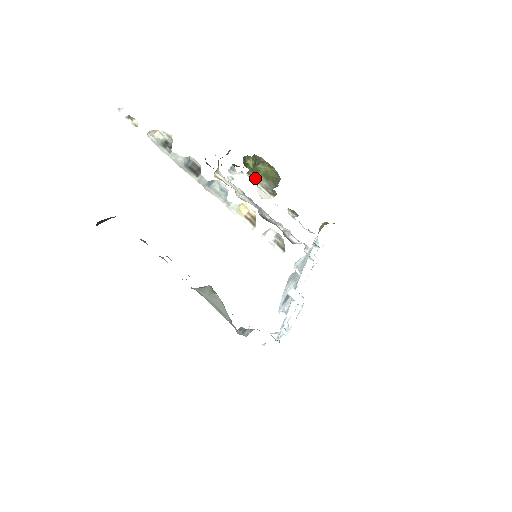
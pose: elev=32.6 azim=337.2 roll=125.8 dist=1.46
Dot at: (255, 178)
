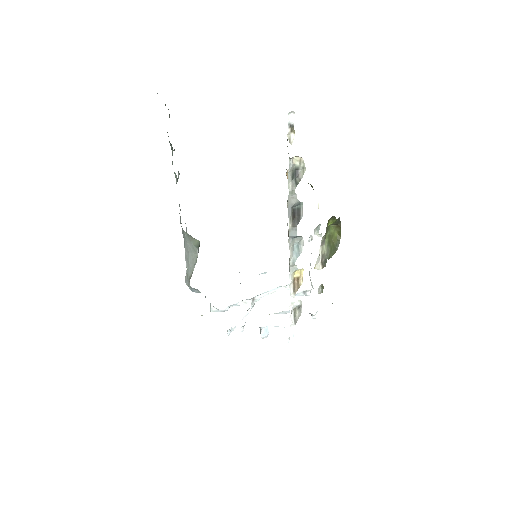
Dot at: (323, 240)
